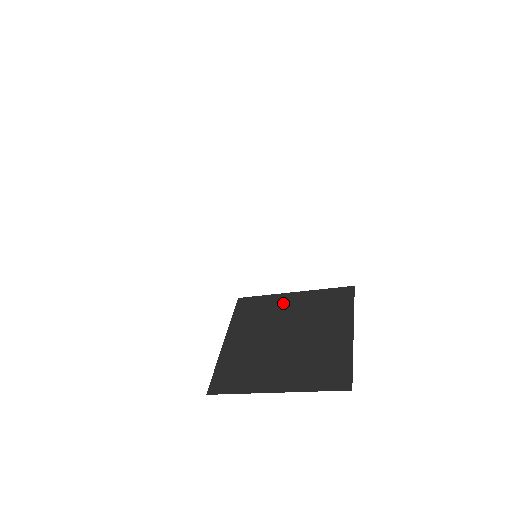
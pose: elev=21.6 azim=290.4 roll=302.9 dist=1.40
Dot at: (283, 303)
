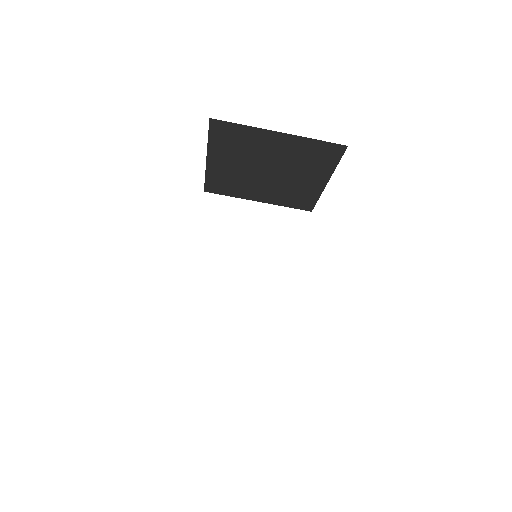
Dot at: occluded
